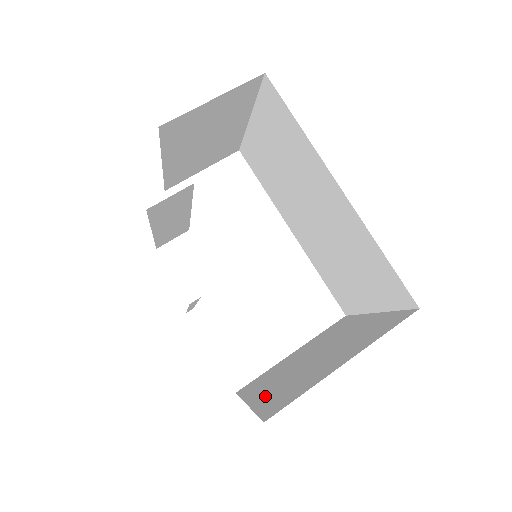
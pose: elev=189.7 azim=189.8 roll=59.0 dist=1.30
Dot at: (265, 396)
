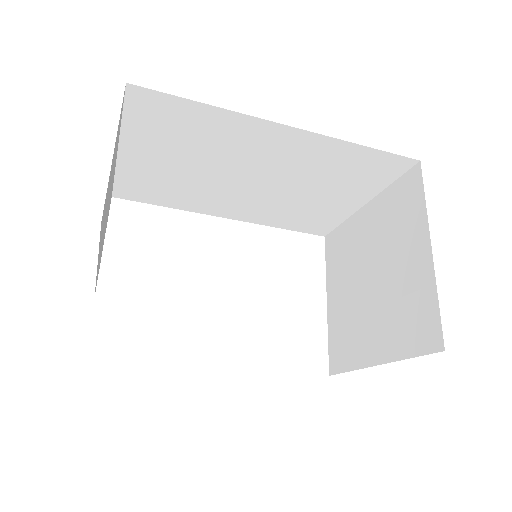
Dot at: (385, 343)
